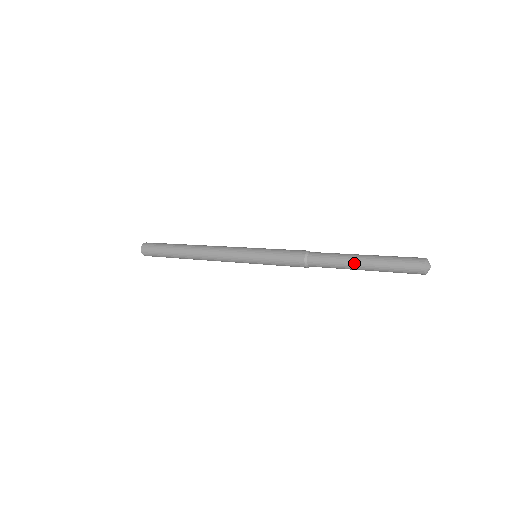
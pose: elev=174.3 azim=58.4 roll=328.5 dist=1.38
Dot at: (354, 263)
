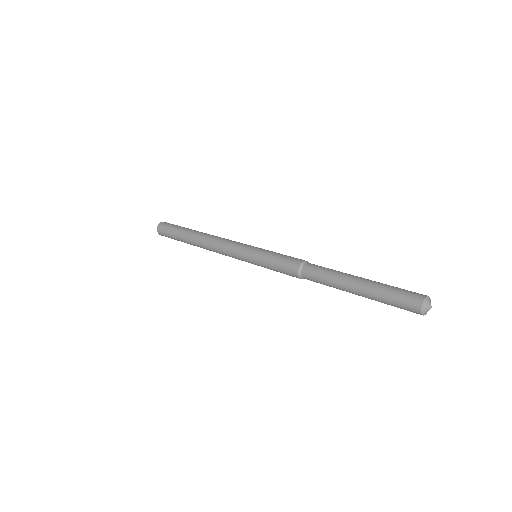
Dot at: (347, 286)
